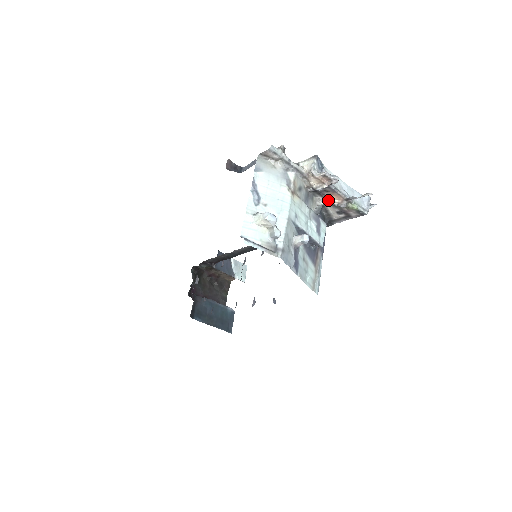
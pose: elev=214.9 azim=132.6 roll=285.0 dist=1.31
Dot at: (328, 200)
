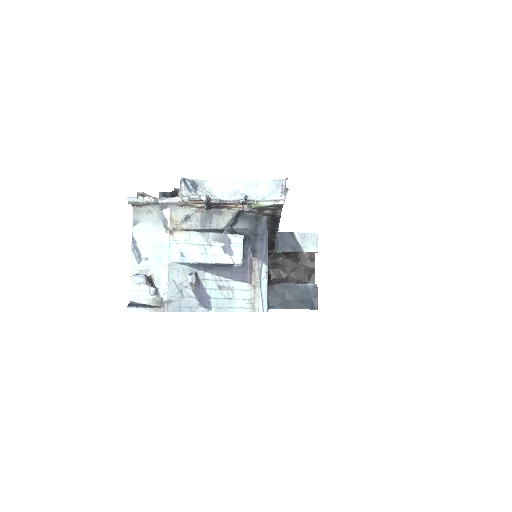
Dot at: (235, 207)
